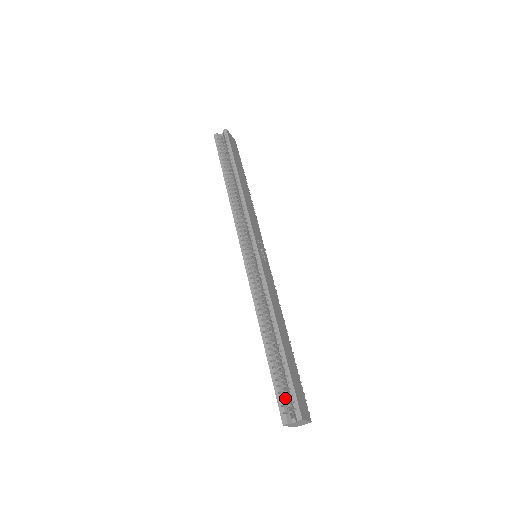
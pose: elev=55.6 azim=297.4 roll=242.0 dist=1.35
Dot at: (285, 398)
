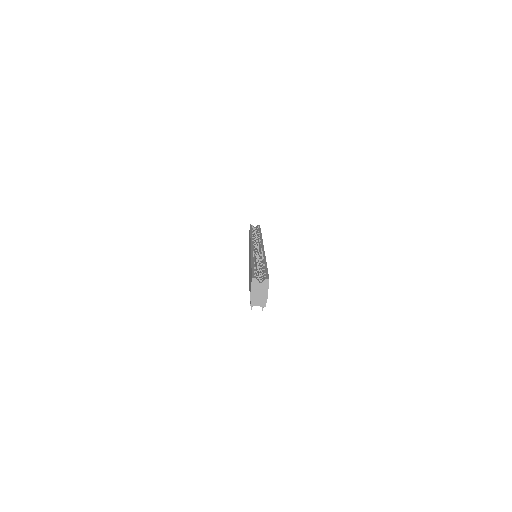
Dot at: occluded
